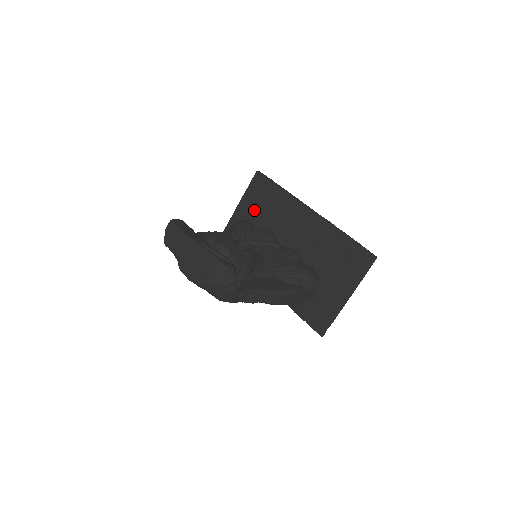
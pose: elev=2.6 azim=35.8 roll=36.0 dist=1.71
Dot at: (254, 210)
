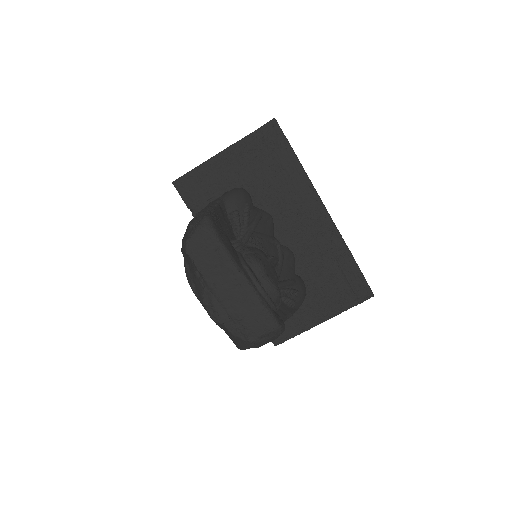
Dot at: (249, 169)
